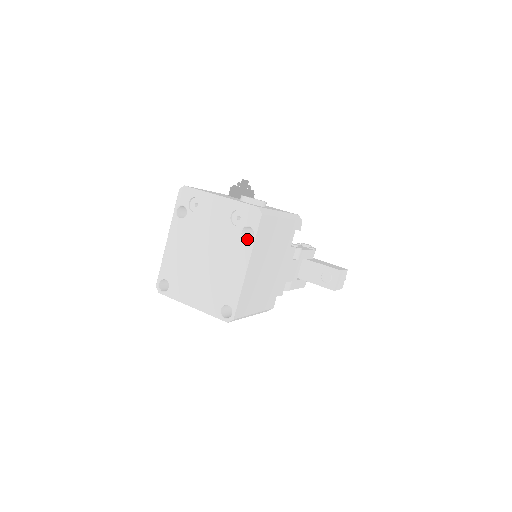
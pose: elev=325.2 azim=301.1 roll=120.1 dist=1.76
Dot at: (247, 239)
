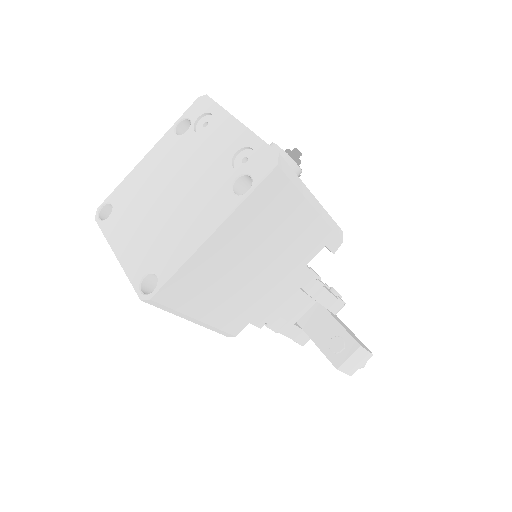
Dot at: occluded
